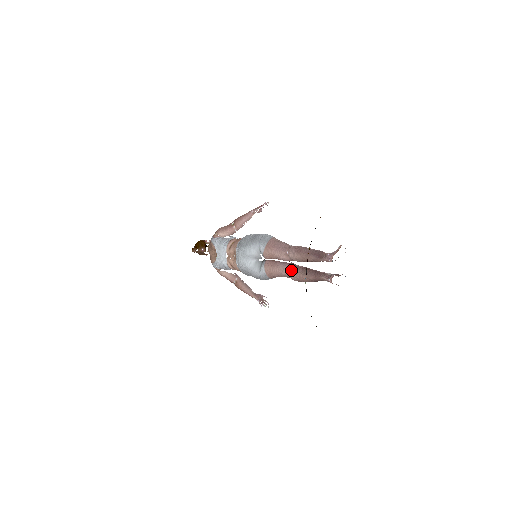
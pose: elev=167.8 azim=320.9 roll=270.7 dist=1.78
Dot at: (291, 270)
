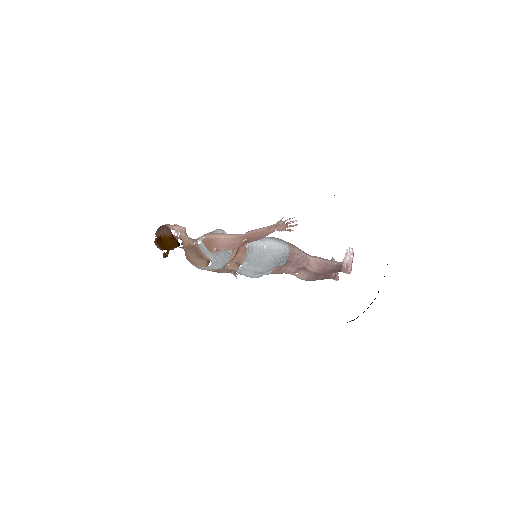
Dot at: (302, 275)
